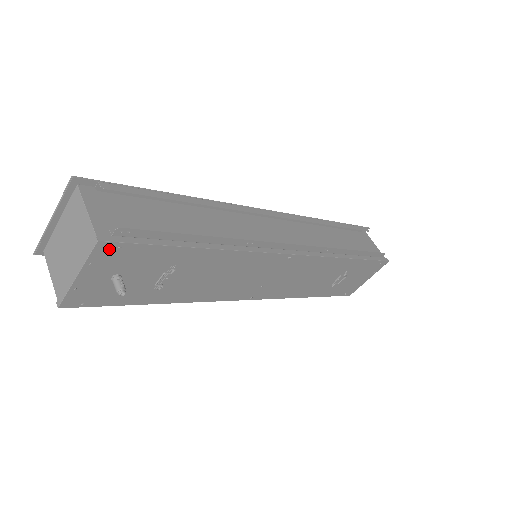
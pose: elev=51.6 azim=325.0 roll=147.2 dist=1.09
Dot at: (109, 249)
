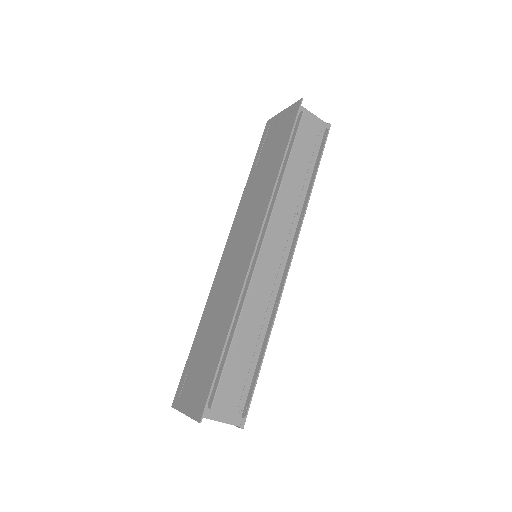
Dot at: occluded
